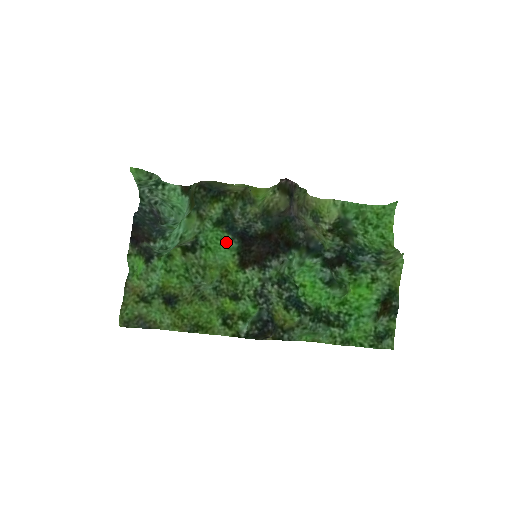
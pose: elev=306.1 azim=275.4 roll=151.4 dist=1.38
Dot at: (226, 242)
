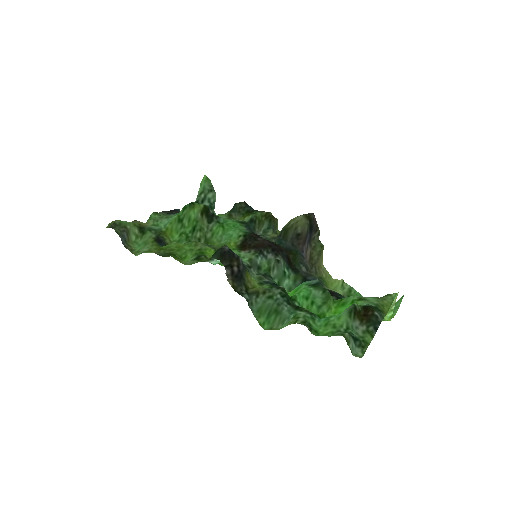
Dot at: (240, 228)
